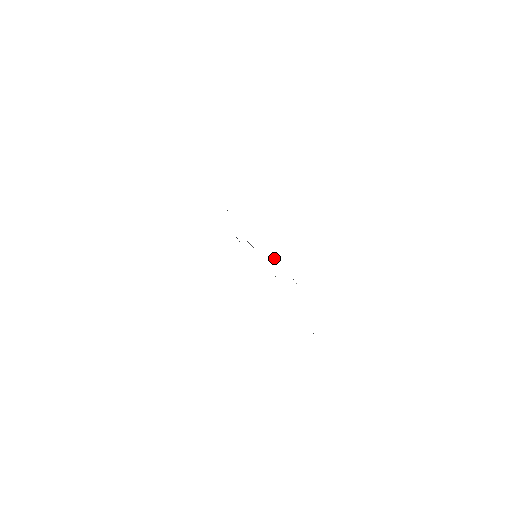
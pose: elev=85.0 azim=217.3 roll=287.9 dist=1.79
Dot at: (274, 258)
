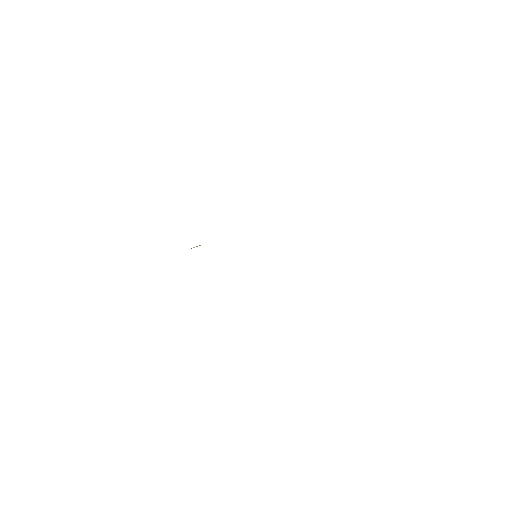
Dot at: occluded
